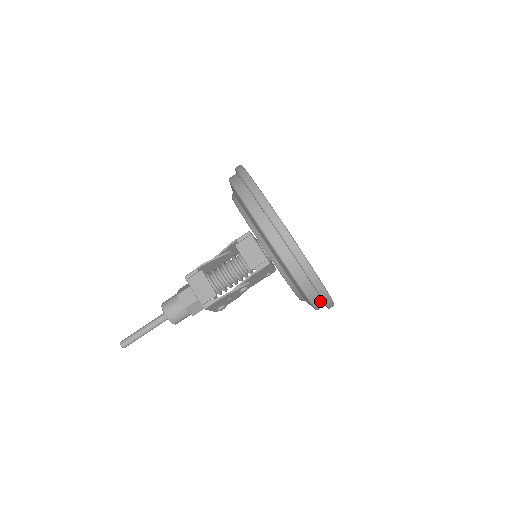
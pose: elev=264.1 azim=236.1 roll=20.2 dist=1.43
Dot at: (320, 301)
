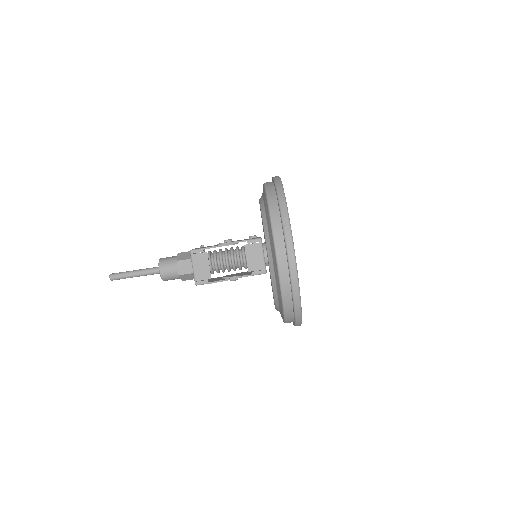
Dot at: occluded
